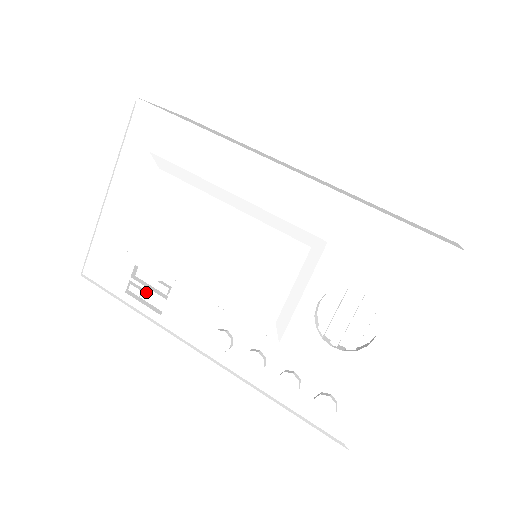
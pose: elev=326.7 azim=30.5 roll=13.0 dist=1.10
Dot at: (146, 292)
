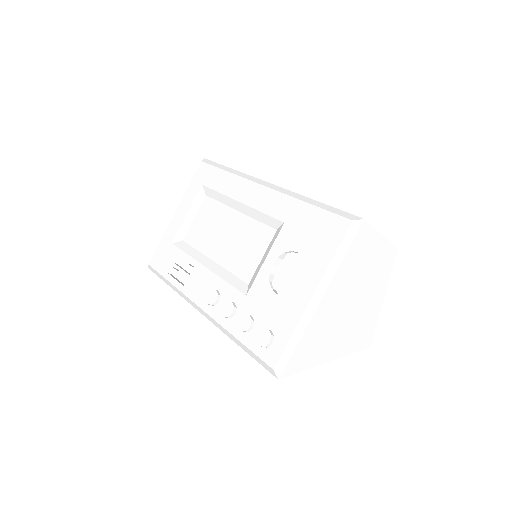
Dot at: (180, 274)
